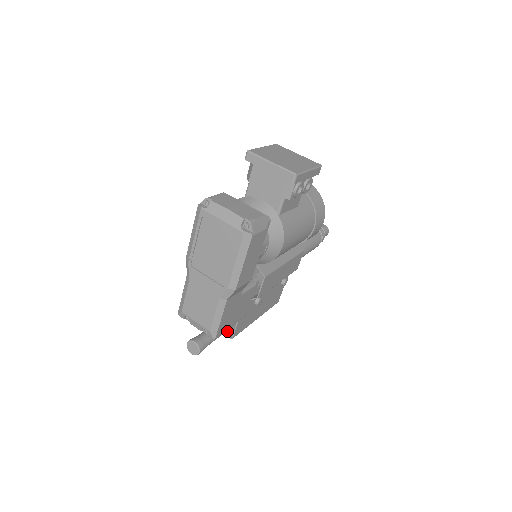
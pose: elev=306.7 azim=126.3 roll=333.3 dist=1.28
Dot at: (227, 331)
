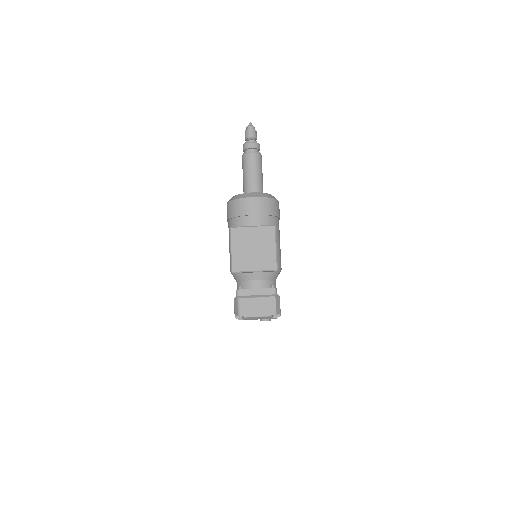
Dot at: occluded
